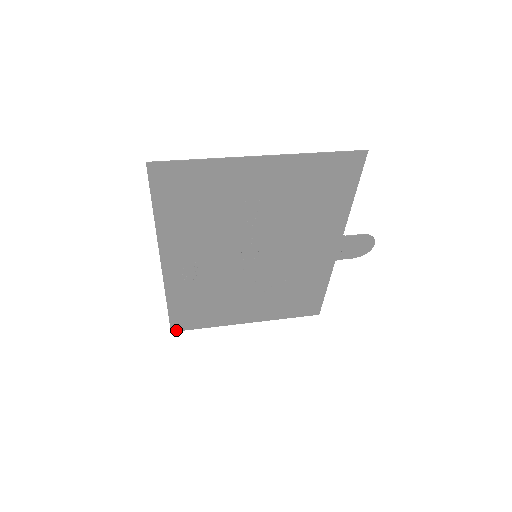
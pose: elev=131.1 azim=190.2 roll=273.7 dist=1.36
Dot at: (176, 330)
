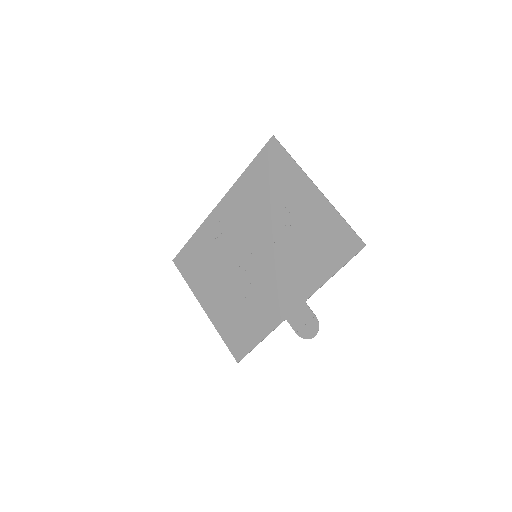
Dot at: (175, 263)
